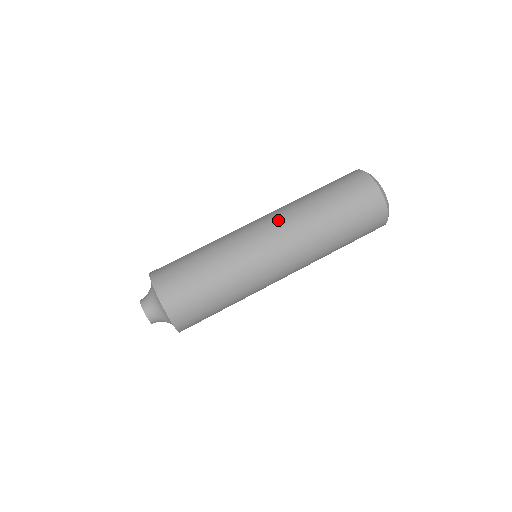
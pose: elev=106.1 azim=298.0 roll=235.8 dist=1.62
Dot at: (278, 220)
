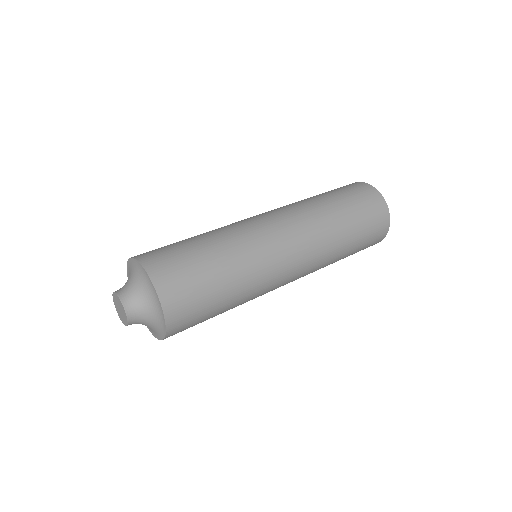
Dot at: (276, 209)
